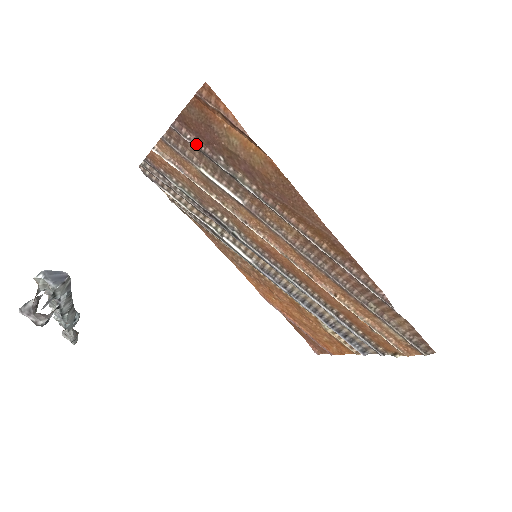
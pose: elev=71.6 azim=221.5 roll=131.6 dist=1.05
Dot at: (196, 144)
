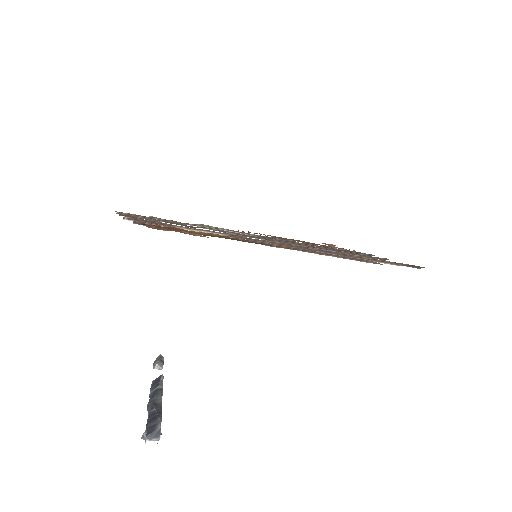
Dot at: occluded
